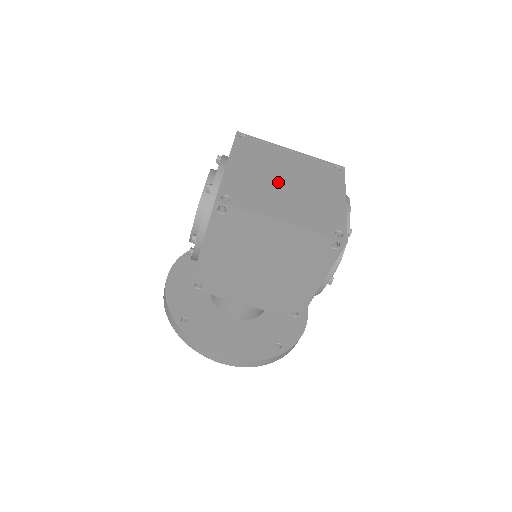
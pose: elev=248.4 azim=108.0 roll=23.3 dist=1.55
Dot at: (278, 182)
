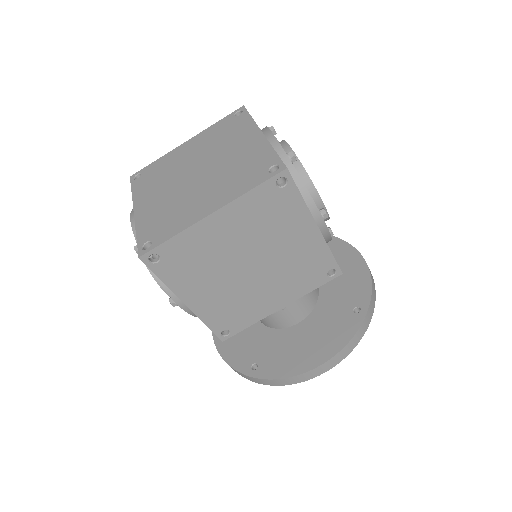
Dot at: (188, 182)
